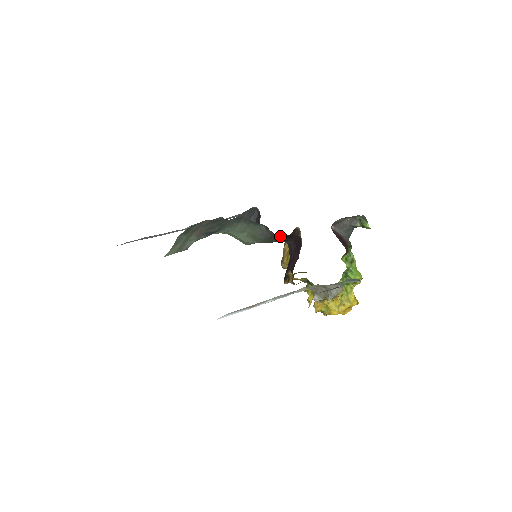
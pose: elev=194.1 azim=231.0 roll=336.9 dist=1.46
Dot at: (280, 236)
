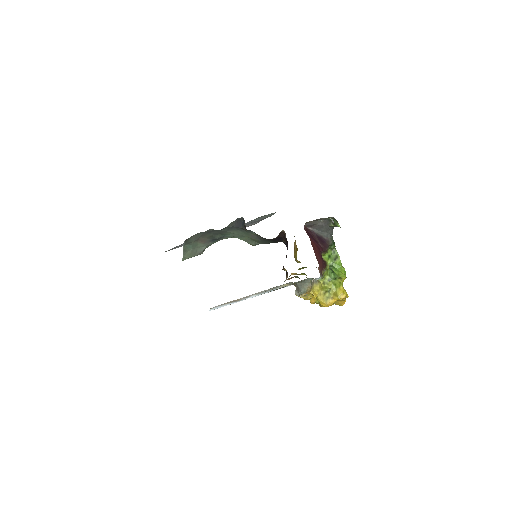
Dot at: (269, 239)
